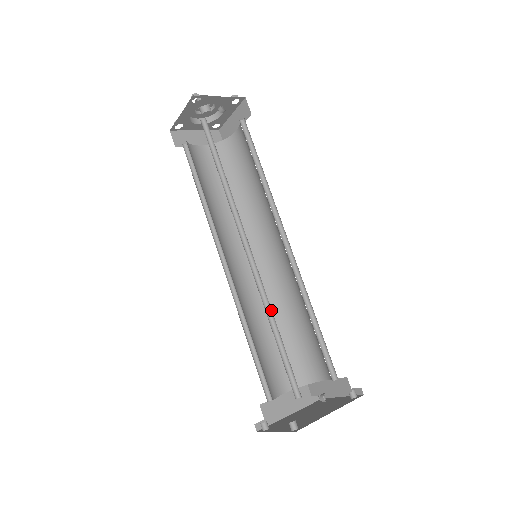
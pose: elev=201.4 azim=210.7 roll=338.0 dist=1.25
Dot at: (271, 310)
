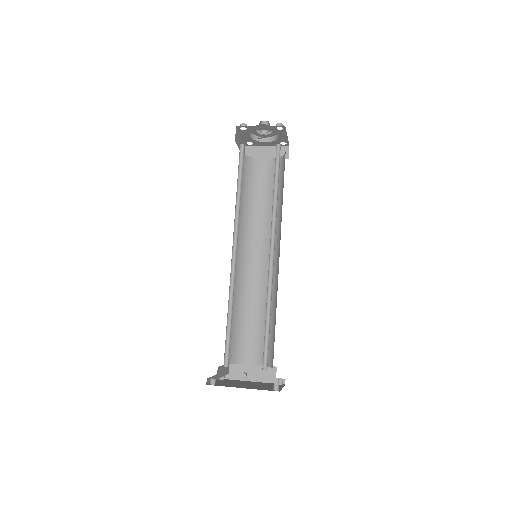
Dot at: occluded
